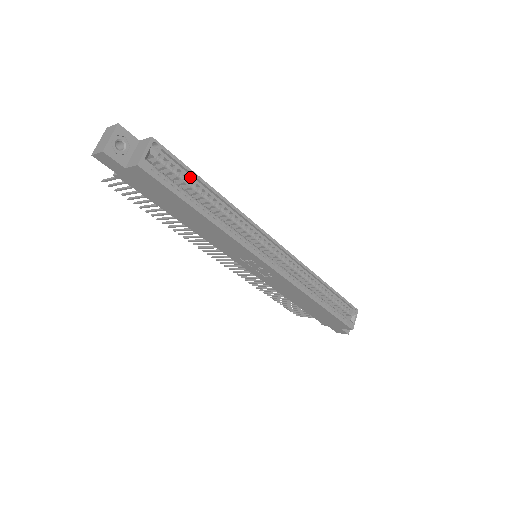
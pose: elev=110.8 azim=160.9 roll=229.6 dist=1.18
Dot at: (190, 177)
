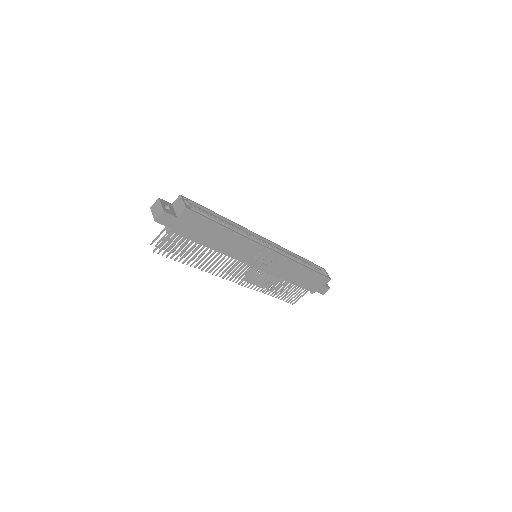
Dot at: (206, 212)
